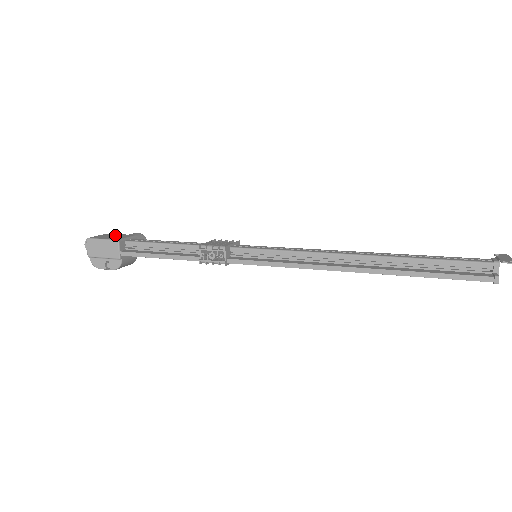
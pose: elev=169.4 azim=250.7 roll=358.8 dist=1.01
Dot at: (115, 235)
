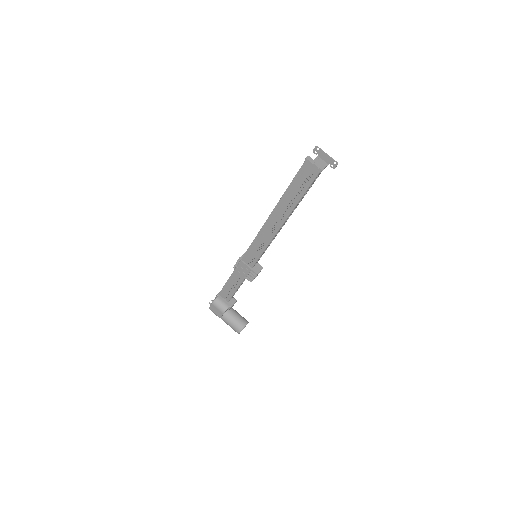
Dot at: occluded
